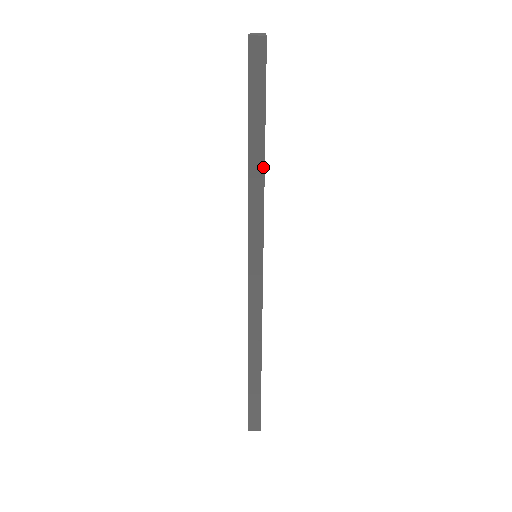
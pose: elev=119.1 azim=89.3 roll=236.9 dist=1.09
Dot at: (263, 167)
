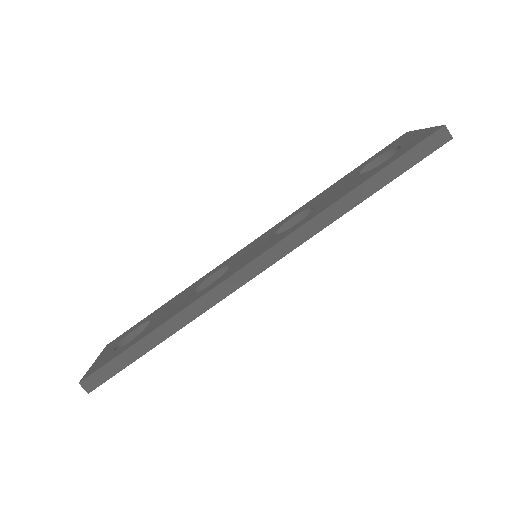
Dot at: (359, 202)
